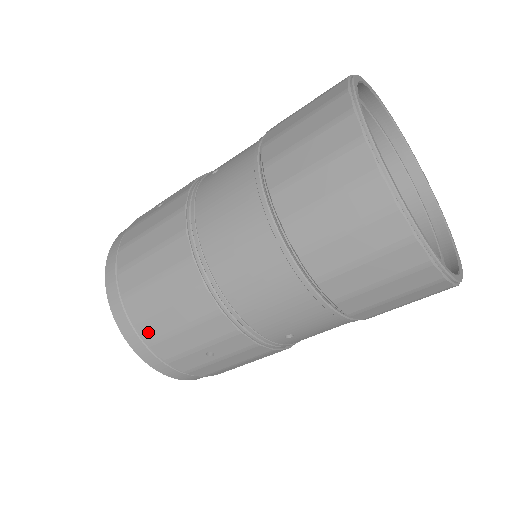
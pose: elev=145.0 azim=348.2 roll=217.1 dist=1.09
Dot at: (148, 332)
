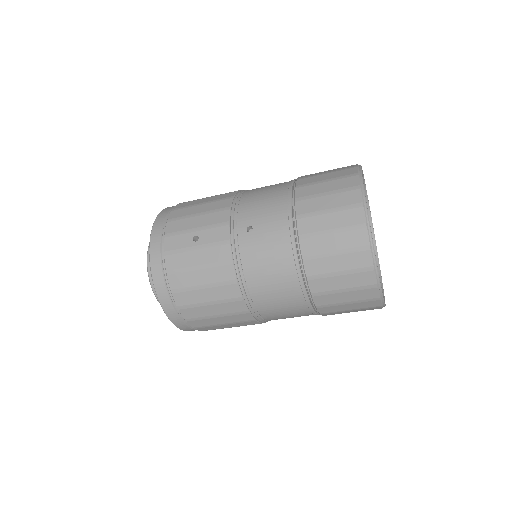
Dot at: (196, 324)
